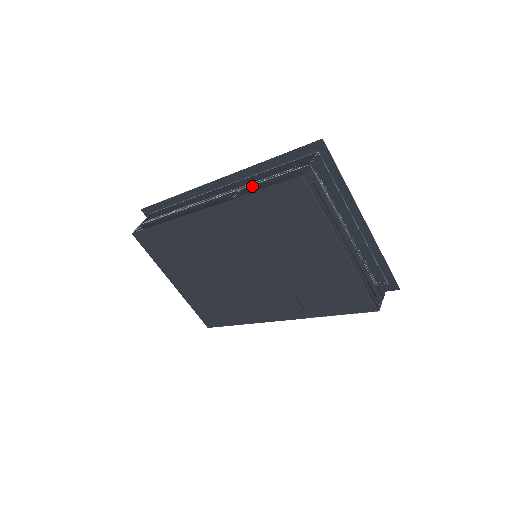
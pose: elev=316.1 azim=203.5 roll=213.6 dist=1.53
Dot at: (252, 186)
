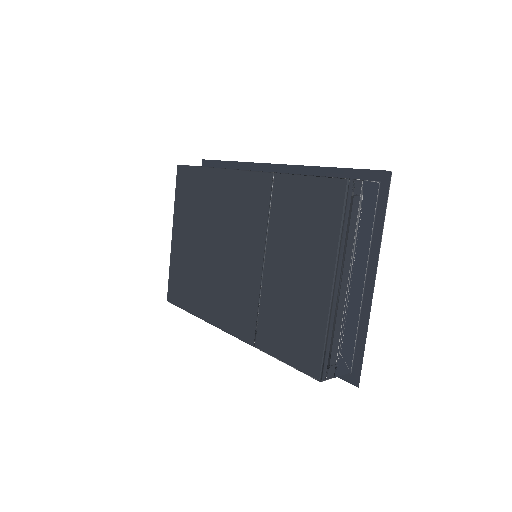
Dot at: occluded
